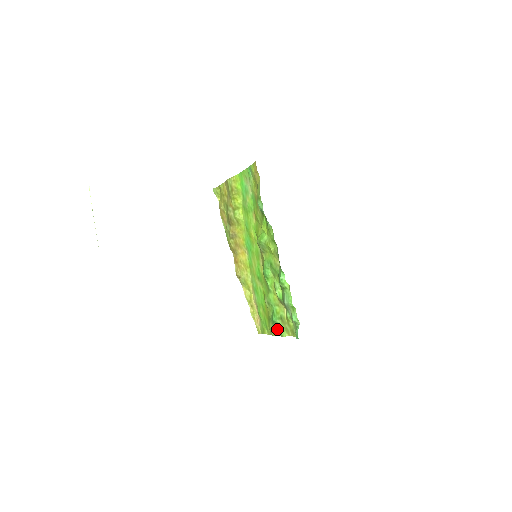
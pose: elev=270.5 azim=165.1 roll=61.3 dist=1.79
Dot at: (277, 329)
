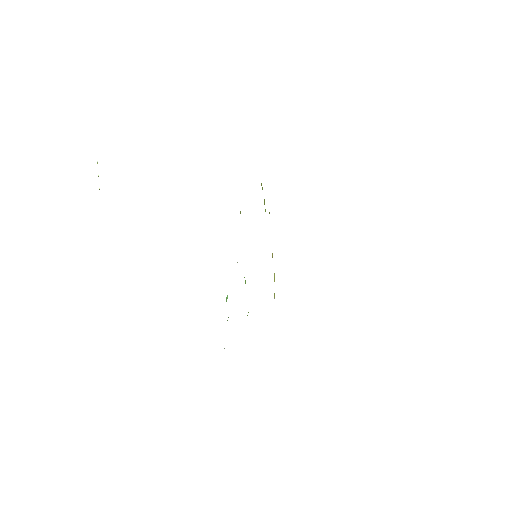
Dot at: occluded
